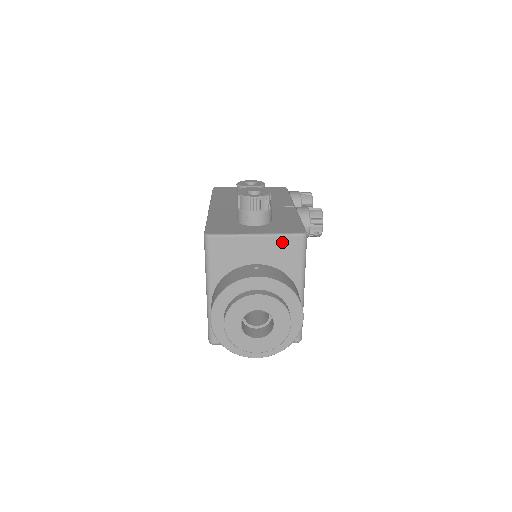
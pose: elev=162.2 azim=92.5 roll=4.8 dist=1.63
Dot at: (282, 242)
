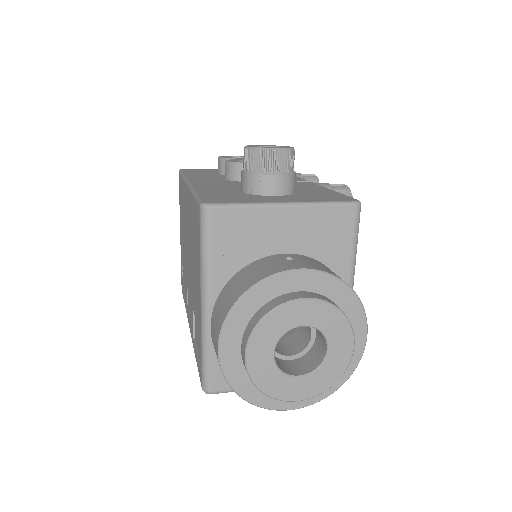
Dot at: (326, 216)
